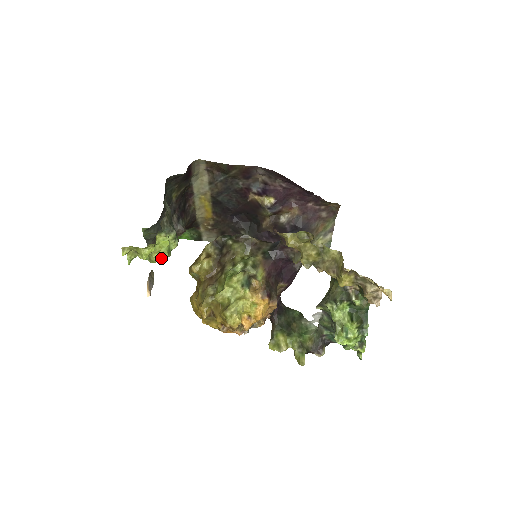
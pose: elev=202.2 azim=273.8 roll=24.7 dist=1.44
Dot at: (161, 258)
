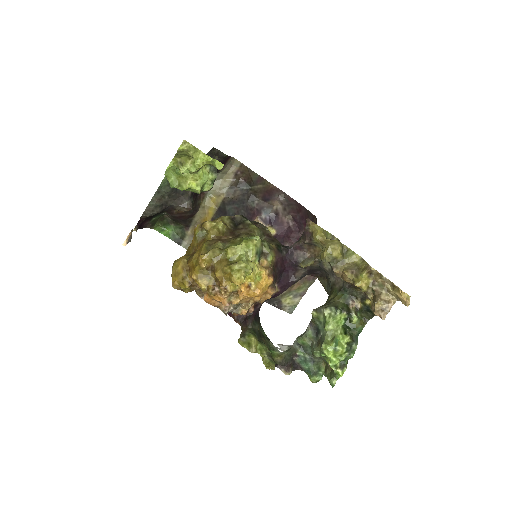
Dot at: (193, 188)
